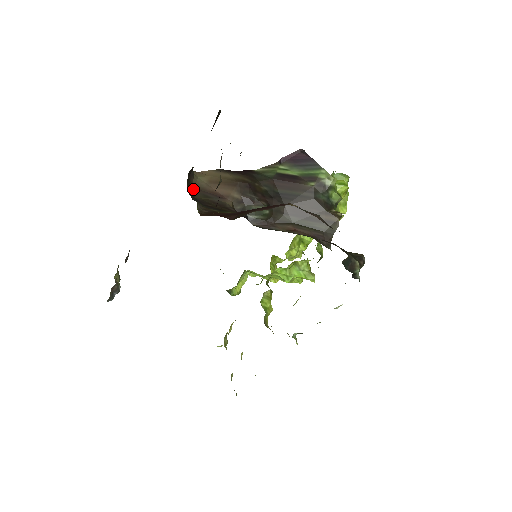
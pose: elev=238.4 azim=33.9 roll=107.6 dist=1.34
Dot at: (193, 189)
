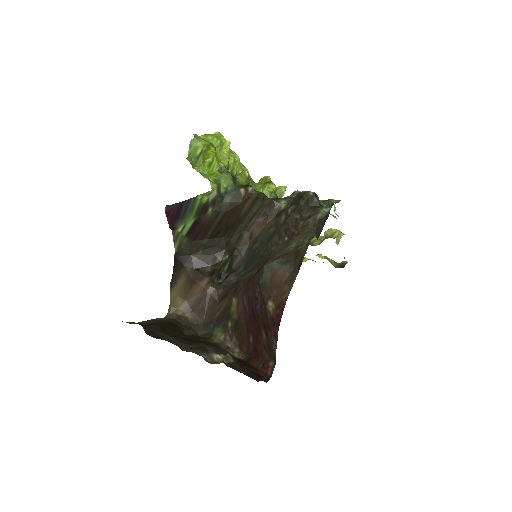
Dot at: (192, 319)
